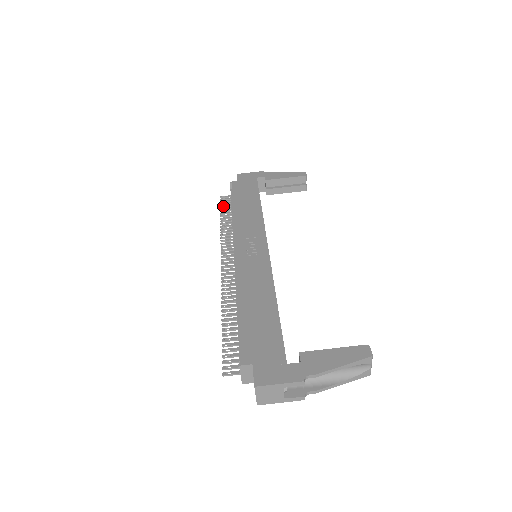
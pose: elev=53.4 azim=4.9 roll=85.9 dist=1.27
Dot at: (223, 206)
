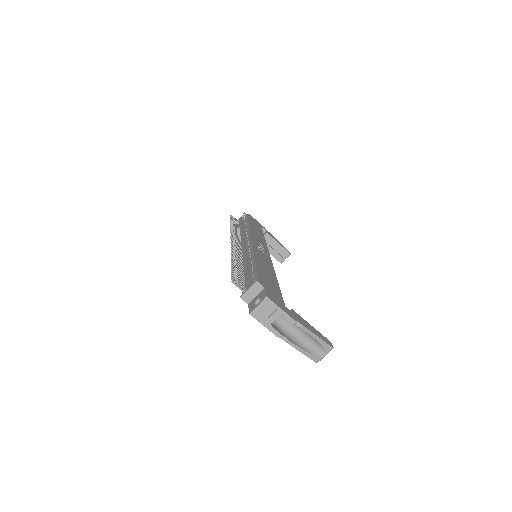
Dot at: (233, 220)
